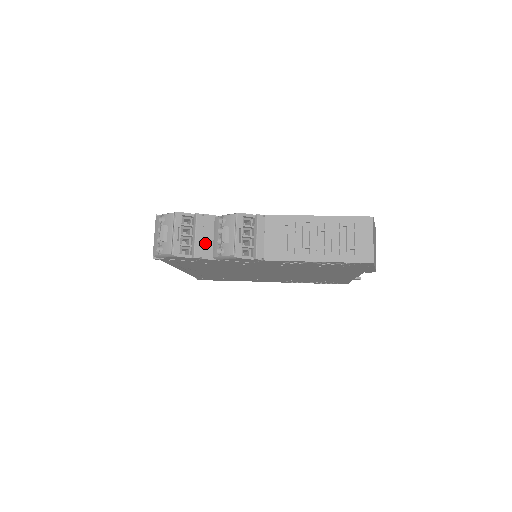
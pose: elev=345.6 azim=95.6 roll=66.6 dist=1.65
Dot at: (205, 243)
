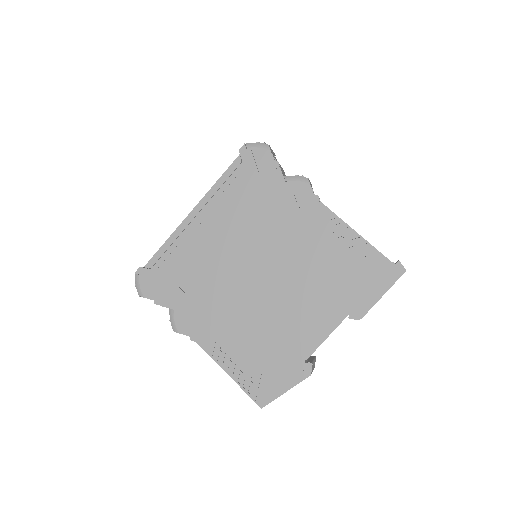
Dot at: occluded
